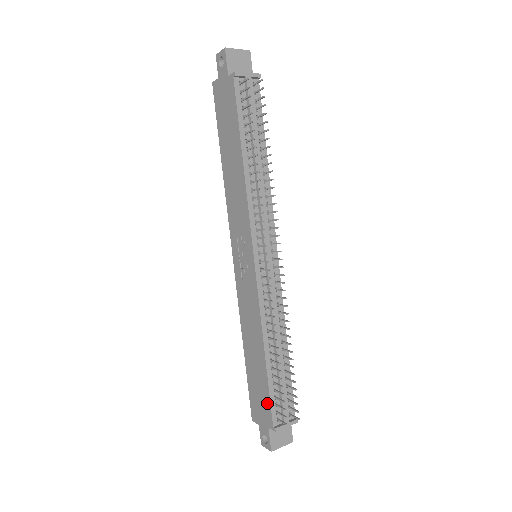
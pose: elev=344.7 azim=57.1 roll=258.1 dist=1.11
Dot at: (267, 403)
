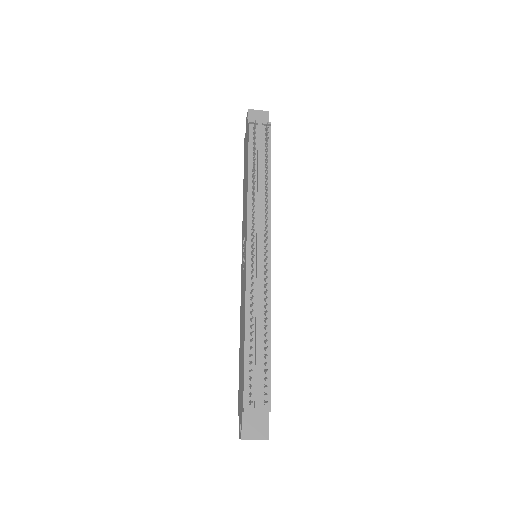
Dot at: (243, 384)
